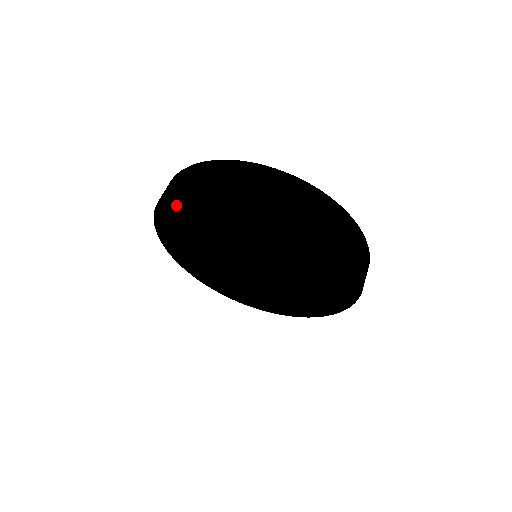
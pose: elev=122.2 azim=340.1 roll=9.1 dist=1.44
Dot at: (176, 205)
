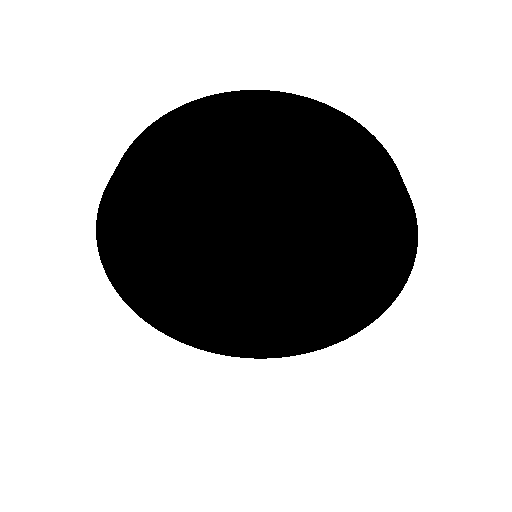
Dot at: (123, 208)
